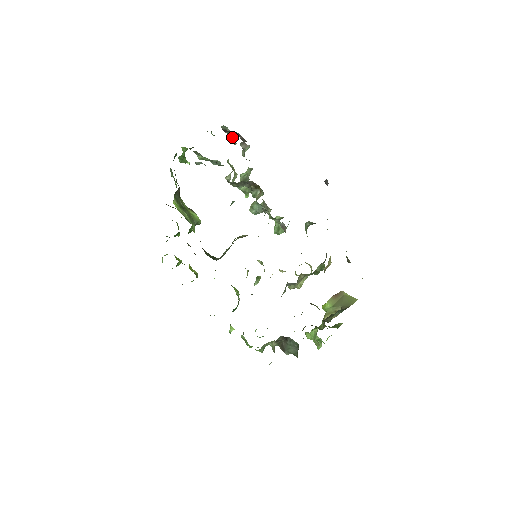
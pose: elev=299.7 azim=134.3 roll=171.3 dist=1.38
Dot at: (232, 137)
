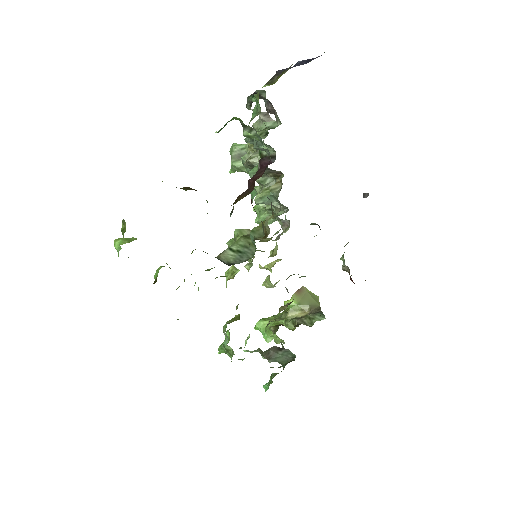
Dot at: occluded
